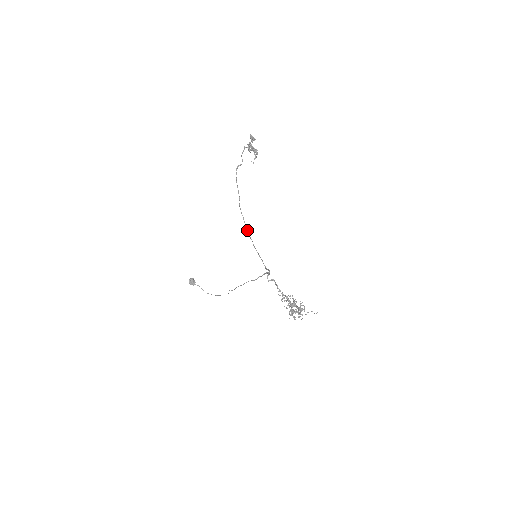
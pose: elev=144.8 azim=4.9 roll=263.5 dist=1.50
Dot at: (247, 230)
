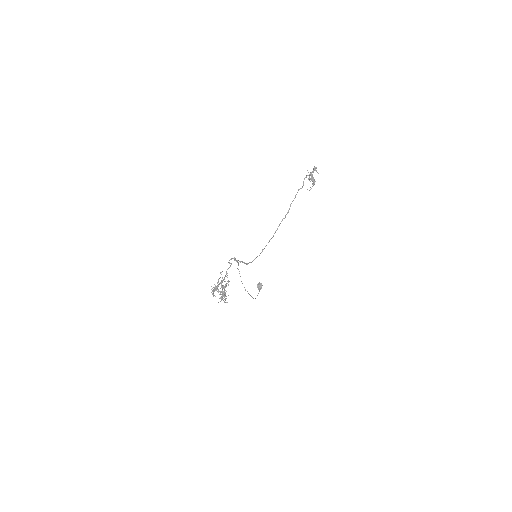
Dot at: (271, 238)
